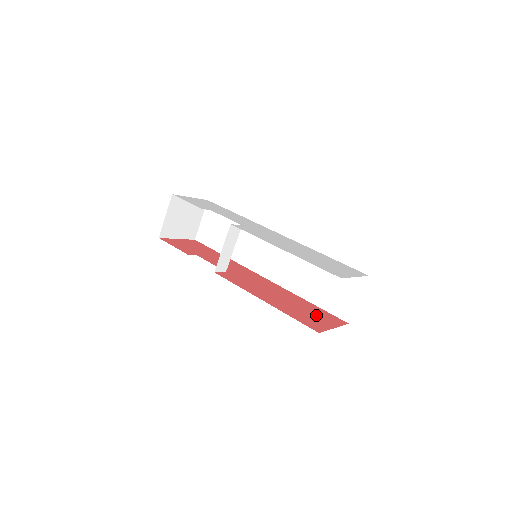
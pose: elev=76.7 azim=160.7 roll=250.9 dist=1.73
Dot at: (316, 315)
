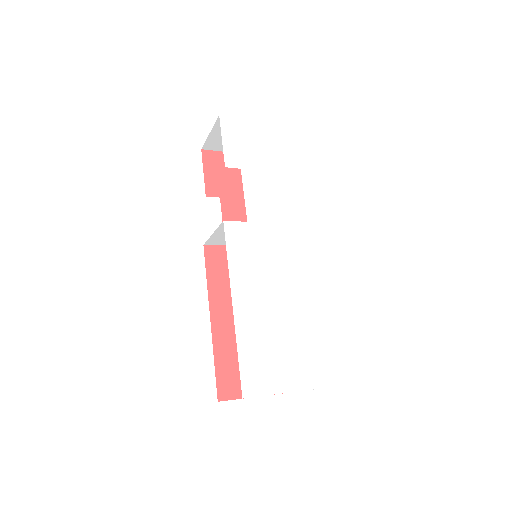
Dot at: occluded
